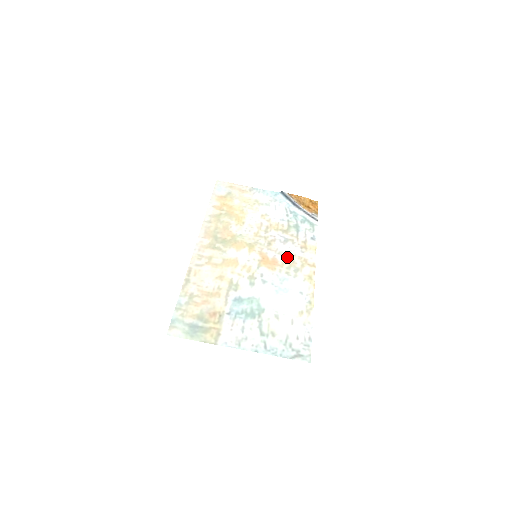
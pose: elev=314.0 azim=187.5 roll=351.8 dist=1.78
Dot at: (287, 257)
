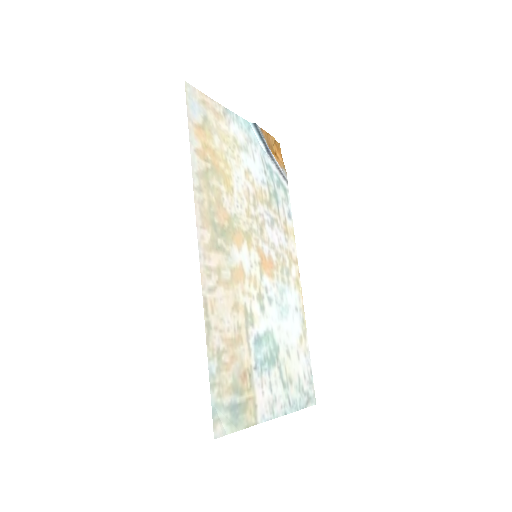
Dot at: (278, 252)
